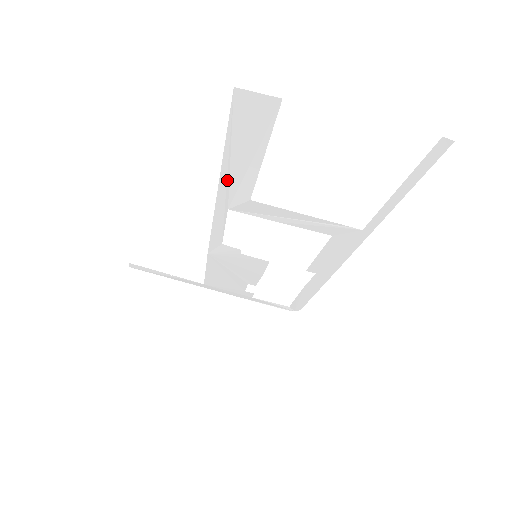
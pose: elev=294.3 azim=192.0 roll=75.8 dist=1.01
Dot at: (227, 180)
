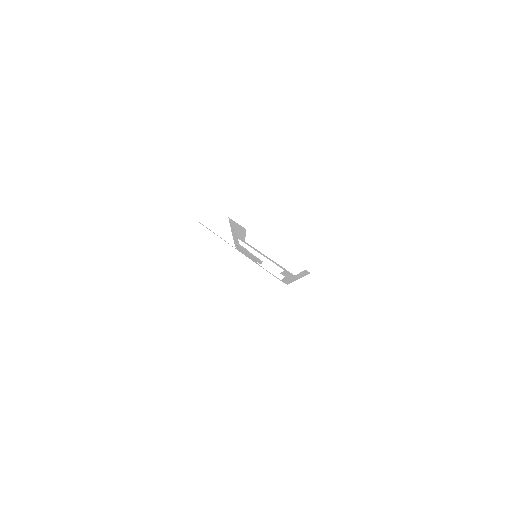
Dot at: (234, 231)
